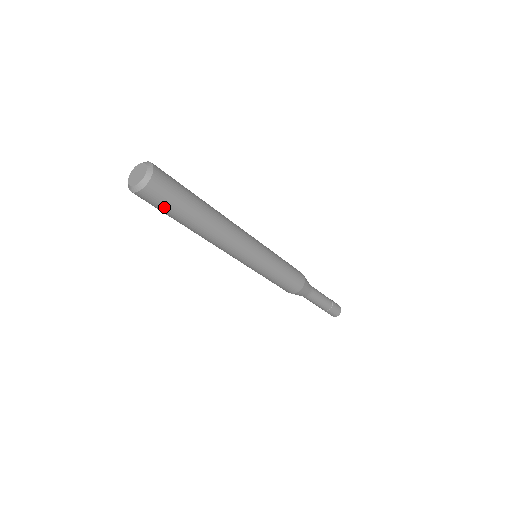
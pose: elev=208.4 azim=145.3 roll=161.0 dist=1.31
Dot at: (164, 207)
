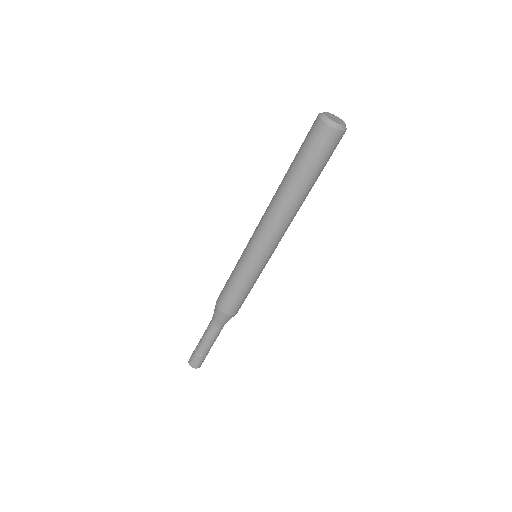
Dot at: (313, 151)
